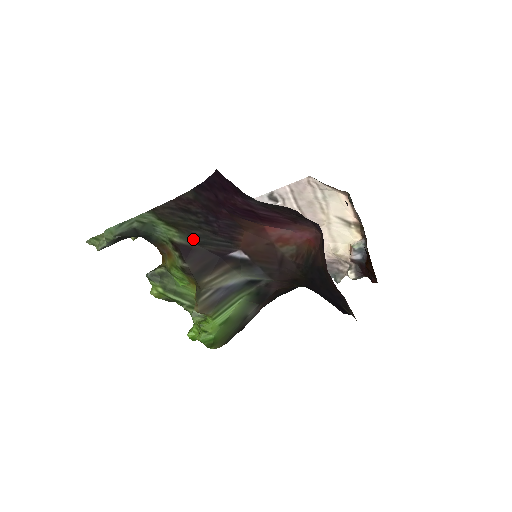
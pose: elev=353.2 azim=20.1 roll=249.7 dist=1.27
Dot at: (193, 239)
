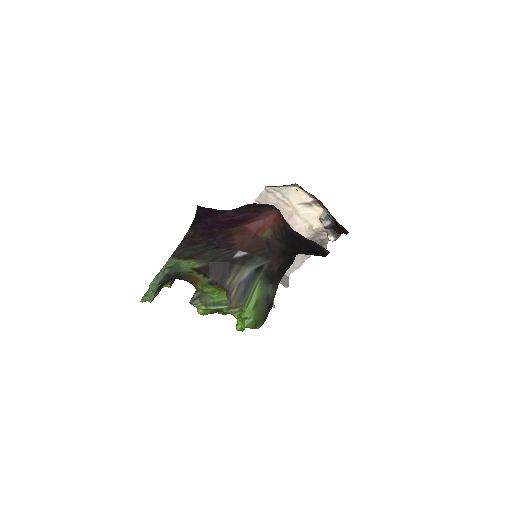
Dot at: (206, 260)
